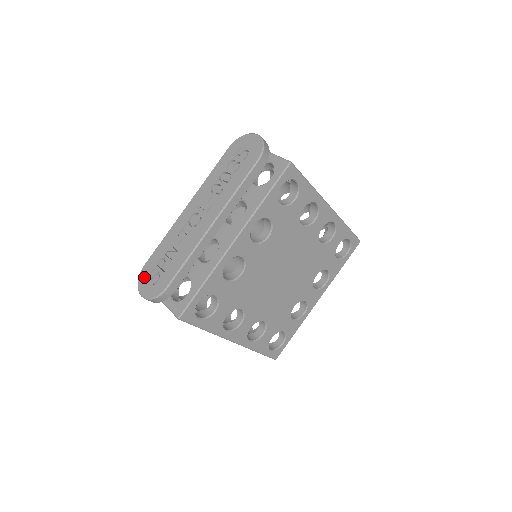
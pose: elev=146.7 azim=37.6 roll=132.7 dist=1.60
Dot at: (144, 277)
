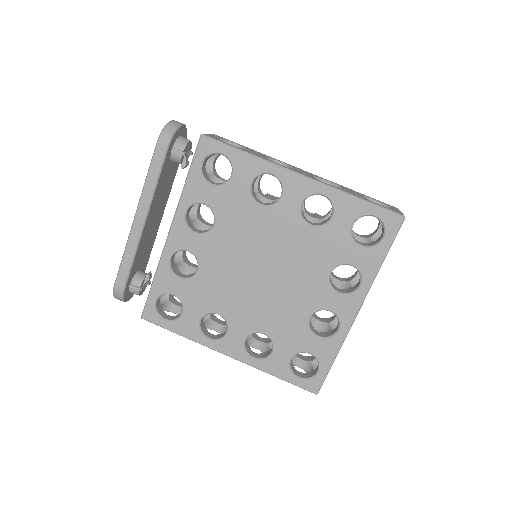
Dot at: occluded
